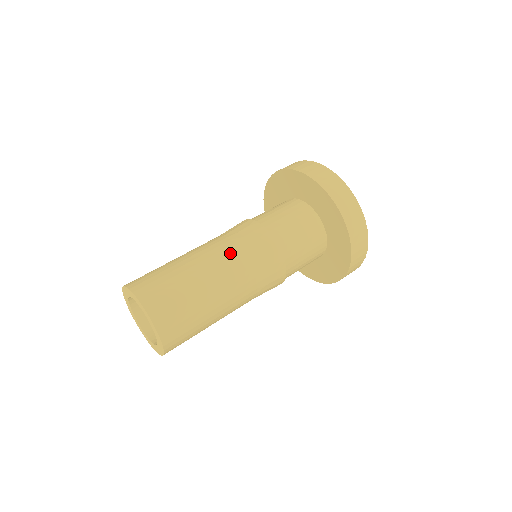
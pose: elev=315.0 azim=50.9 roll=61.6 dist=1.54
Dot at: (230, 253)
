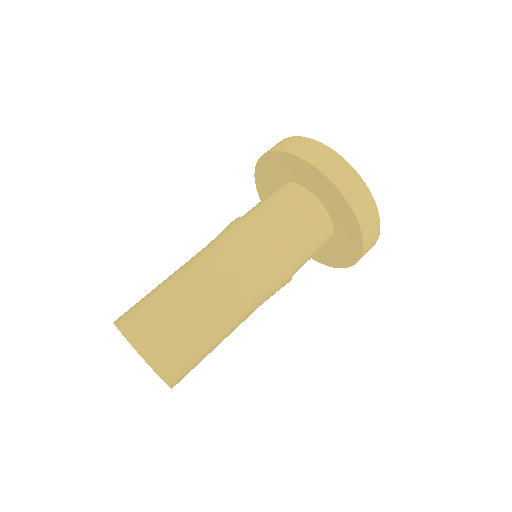
Dot at: (211, 254)
